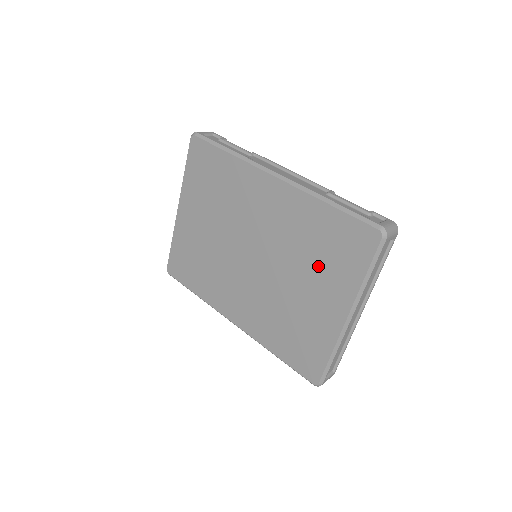
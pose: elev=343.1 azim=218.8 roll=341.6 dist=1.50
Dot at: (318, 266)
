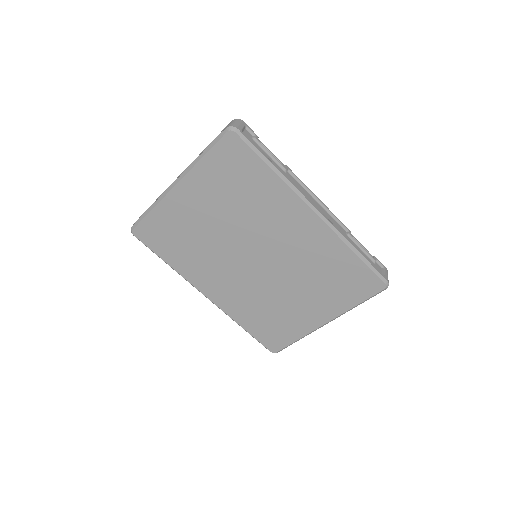
Dot at: (320, 287)
